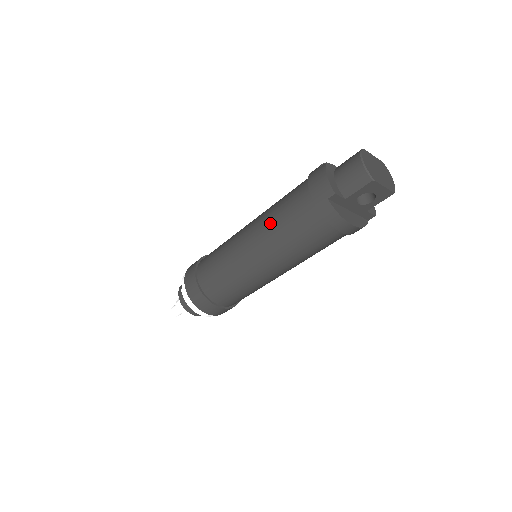
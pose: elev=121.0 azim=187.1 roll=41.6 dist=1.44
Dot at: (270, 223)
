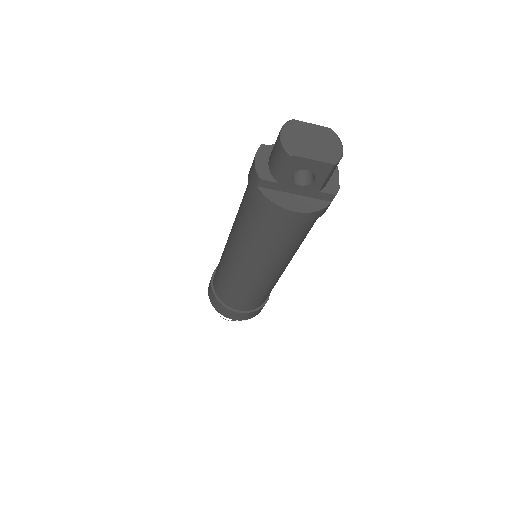
Dot at: (236, 221)
